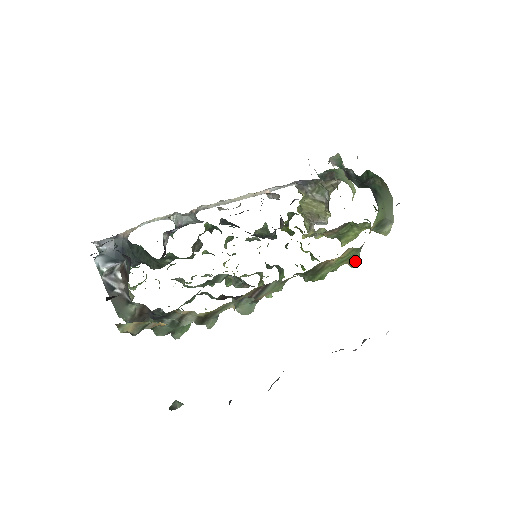
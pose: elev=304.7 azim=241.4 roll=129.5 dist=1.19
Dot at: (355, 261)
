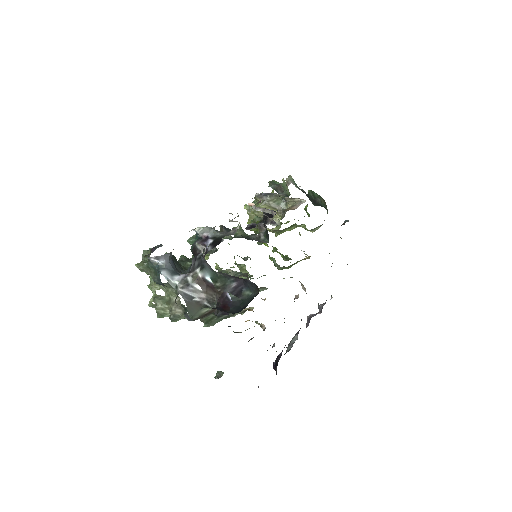
Dot at: occluded
